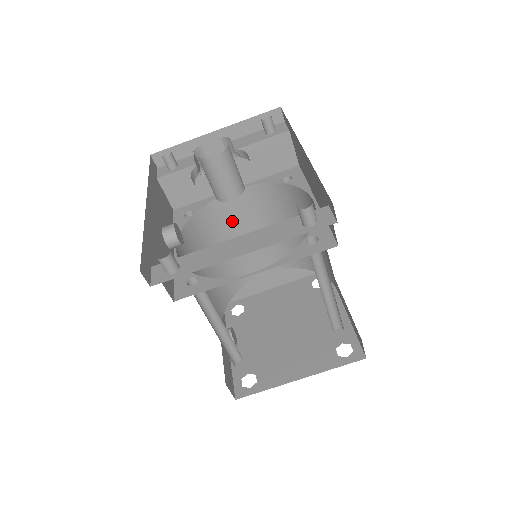
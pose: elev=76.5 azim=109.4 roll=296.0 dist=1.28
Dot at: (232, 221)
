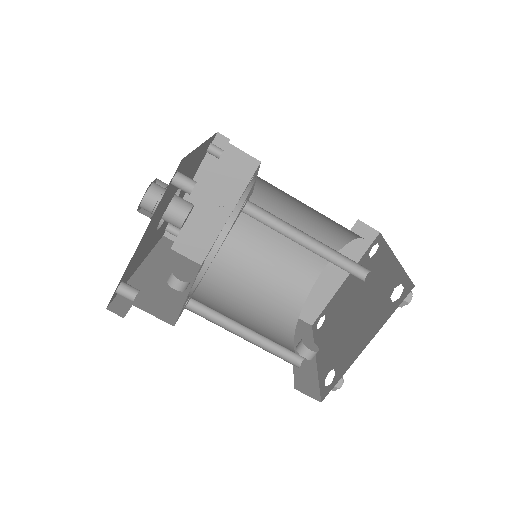
Dot at: (249, 244)
